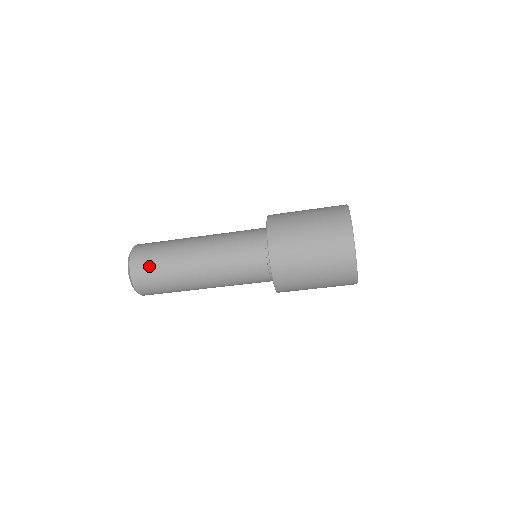
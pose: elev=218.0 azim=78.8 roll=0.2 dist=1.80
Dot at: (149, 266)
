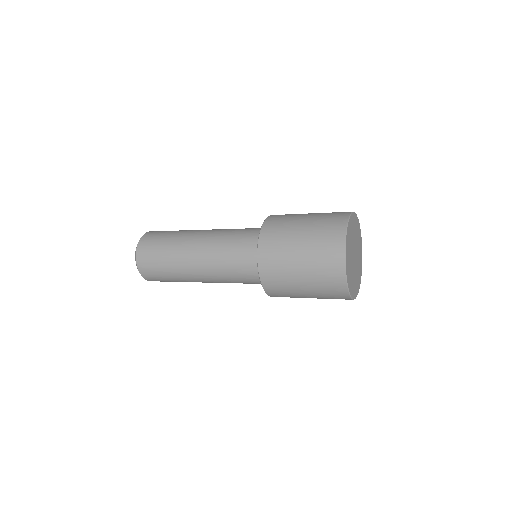
Dot at: (153, 263)
